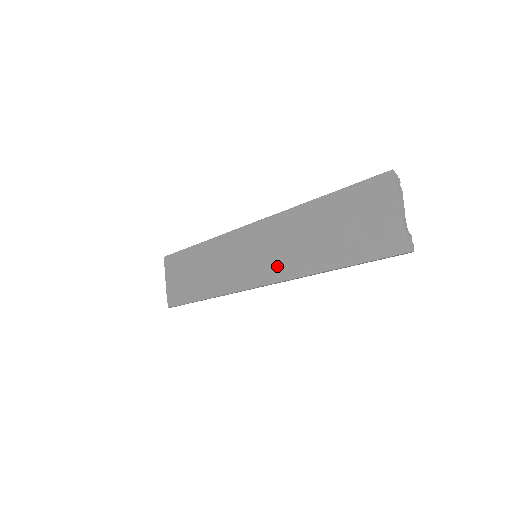
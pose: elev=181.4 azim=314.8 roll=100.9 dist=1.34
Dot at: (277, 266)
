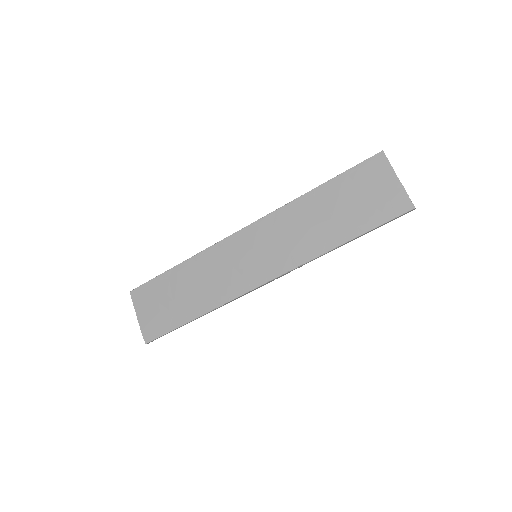
Dot at: (286, 257)
